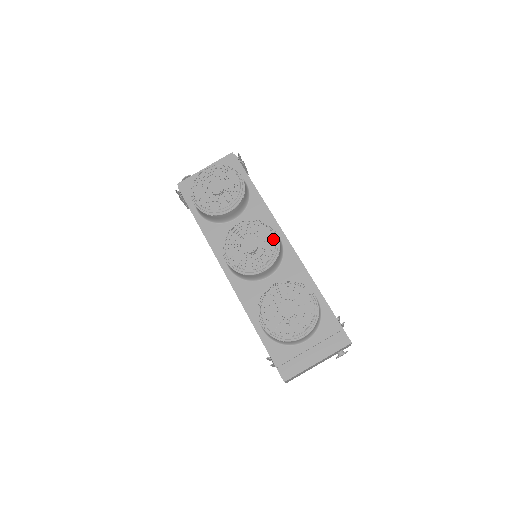
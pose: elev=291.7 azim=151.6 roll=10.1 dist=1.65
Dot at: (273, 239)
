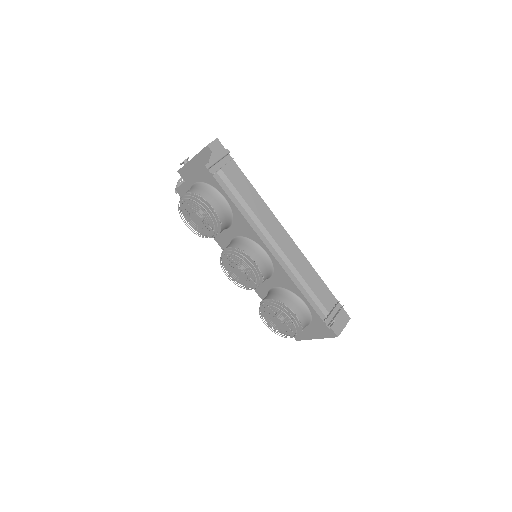
Dot at: (255, 268)
